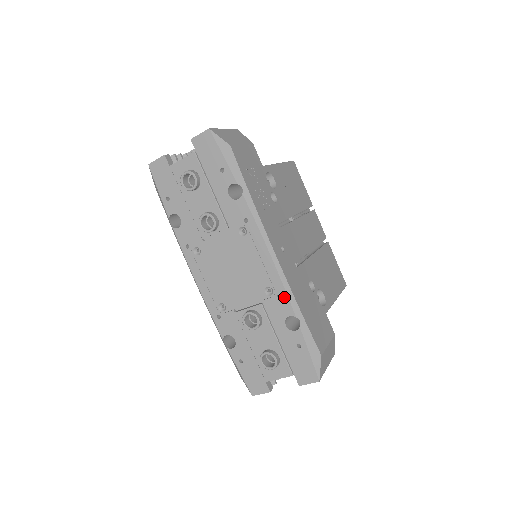
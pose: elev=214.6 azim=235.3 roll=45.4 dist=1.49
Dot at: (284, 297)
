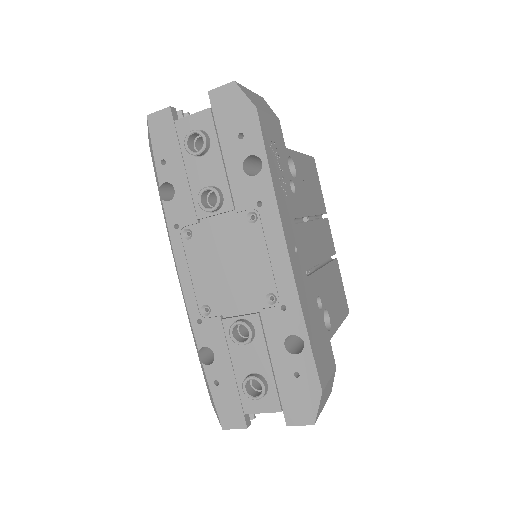
Dot at: (290, 309)
